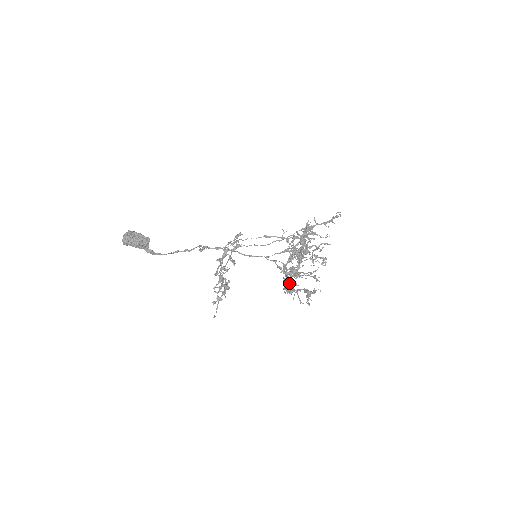
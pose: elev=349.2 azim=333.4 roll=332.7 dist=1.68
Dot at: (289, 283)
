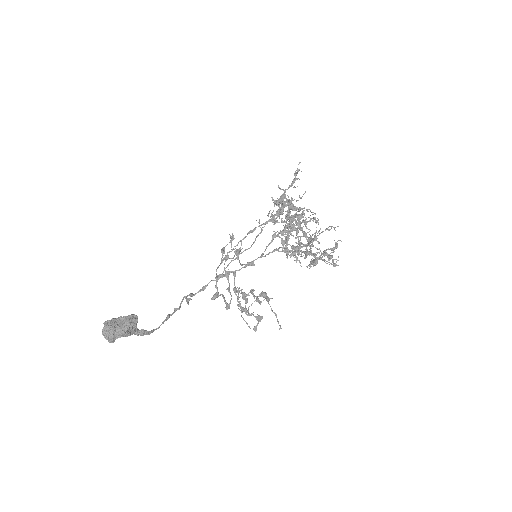
Dot at: occluded
